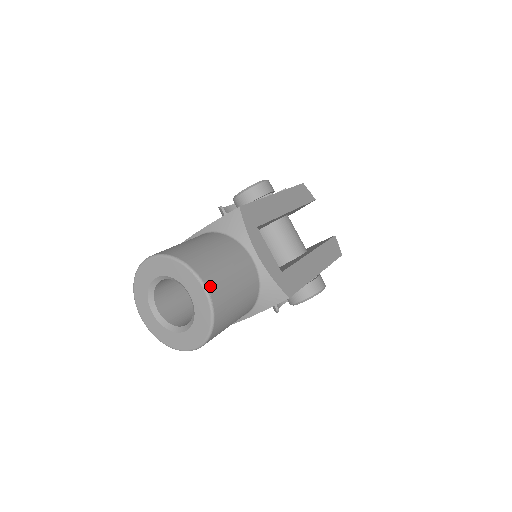
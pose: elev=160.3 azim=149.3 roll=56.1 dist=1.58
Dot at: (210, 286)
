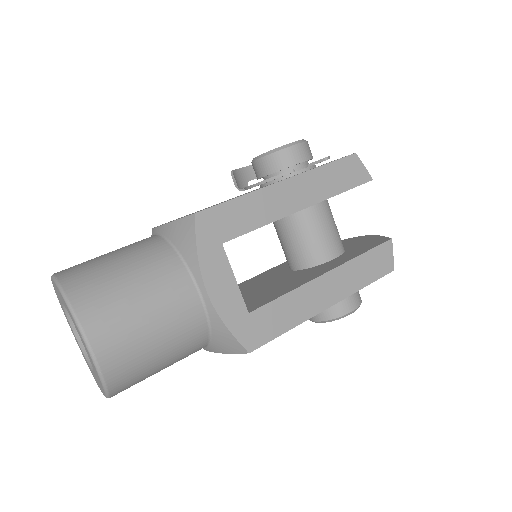
Dot at: (99, 345)
